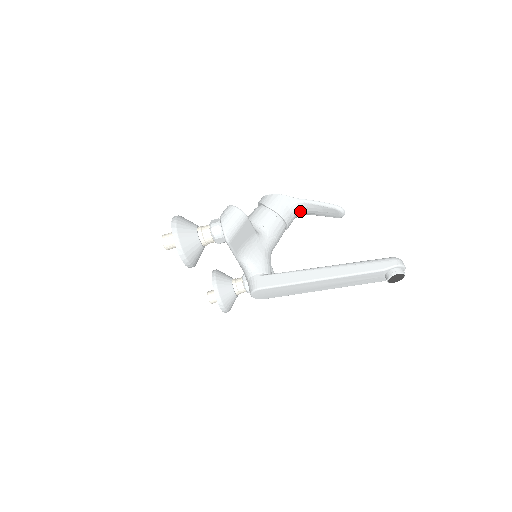
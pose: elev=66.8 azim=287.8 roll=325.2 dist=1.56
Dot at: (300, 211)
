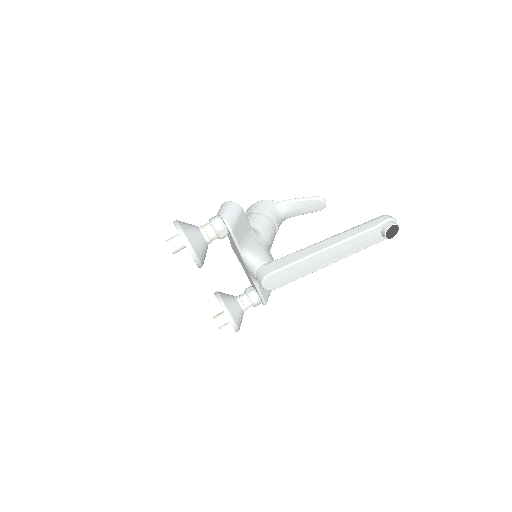
Dot at: (285, 213)
